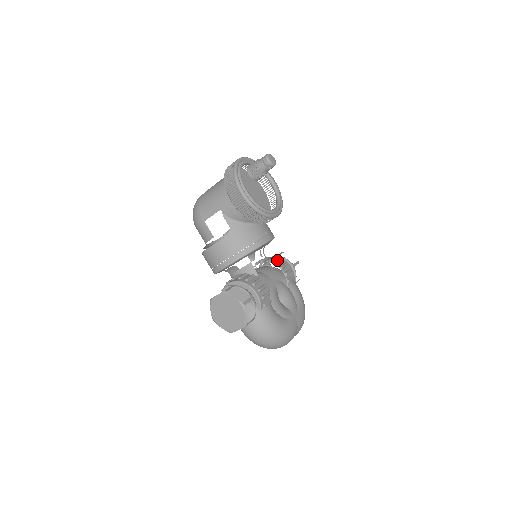
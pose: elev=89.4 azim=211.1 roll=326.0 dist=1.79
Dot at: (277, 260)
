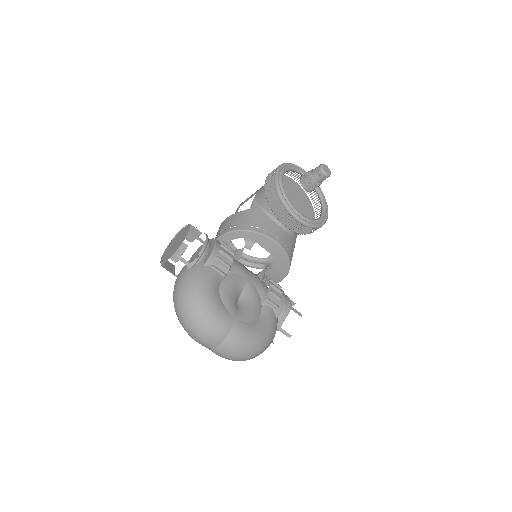
Dot at: occluded
